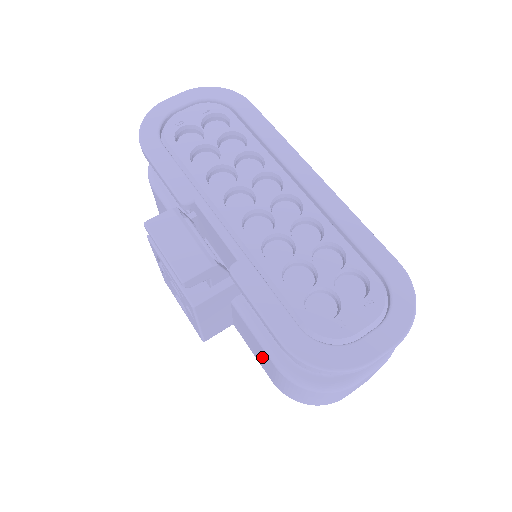
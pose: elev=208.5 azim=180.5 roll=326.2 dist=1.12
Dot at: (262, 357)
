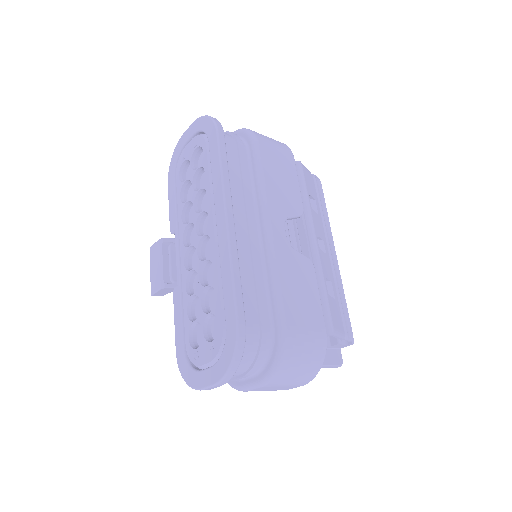
Dot at: occluded
